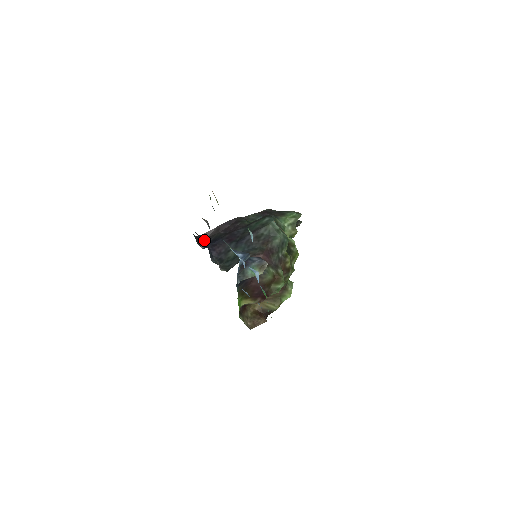
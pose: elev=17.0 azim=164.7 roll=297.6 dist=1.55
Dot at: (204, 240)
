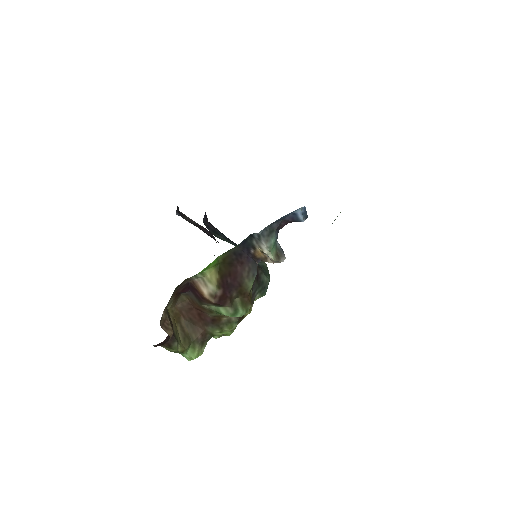
Dot at: occluded
